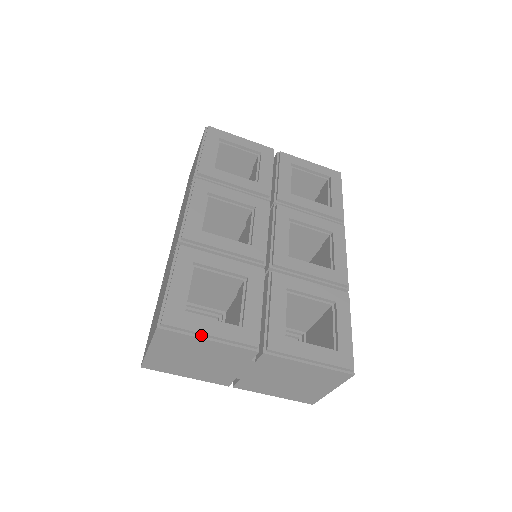
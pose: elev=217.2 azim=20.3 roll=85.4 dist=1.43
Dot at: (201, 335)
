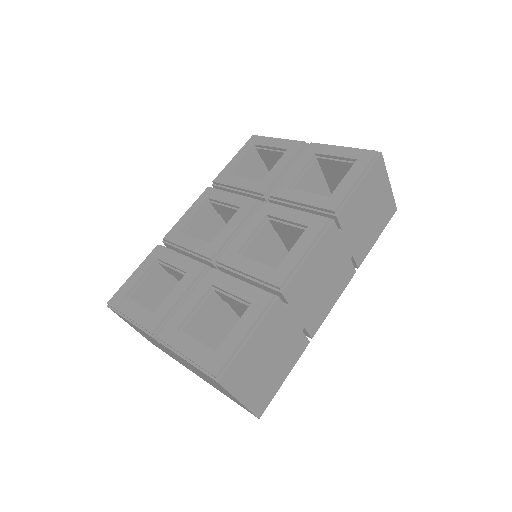
Dot at: (126, 316)
